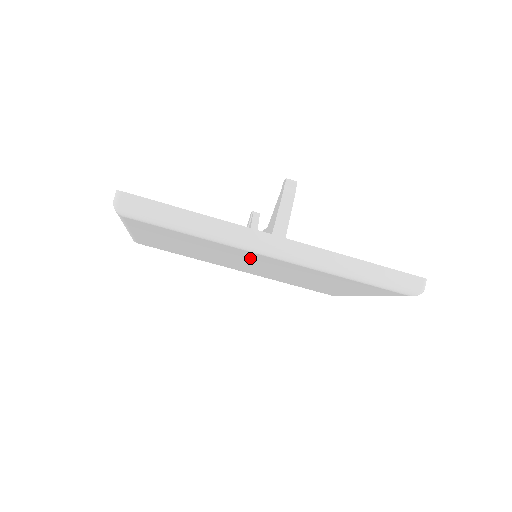
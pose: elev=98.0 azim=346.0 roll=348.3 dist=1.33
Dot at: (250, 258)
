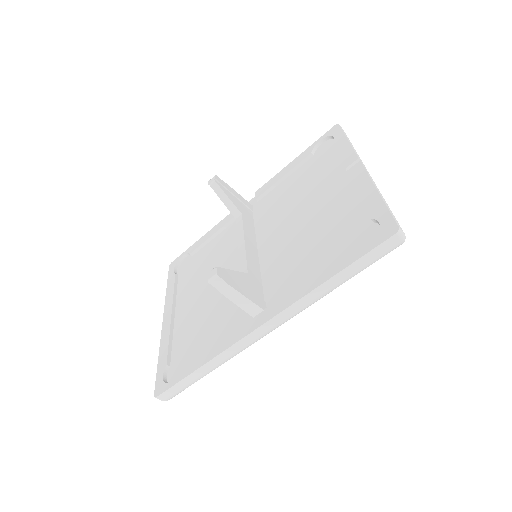
Dot at: occluded
